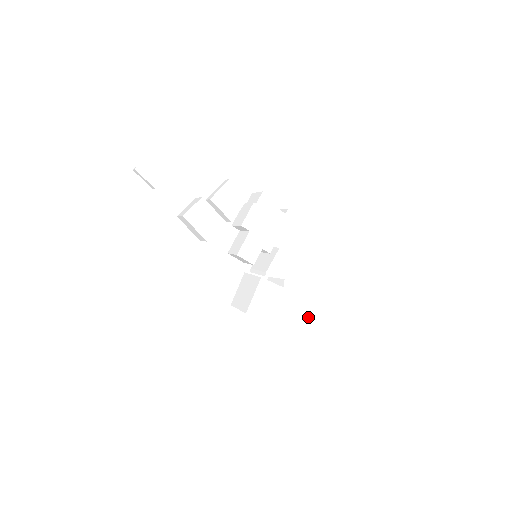
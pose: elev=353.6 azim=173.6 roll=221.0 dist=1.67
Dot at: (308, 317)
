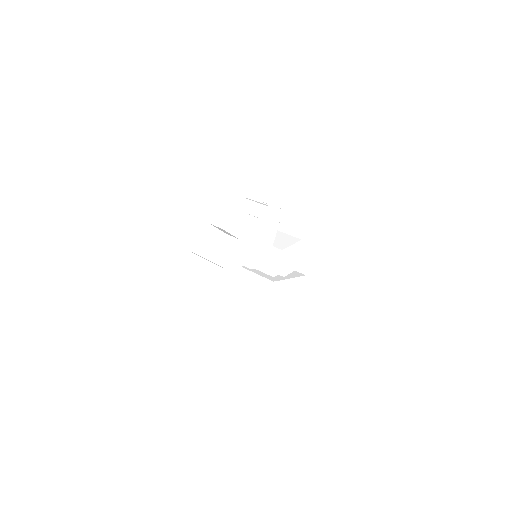
Dot at: (299, 289)
